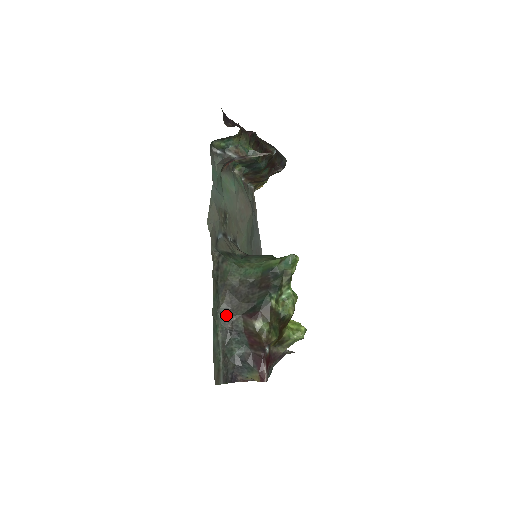
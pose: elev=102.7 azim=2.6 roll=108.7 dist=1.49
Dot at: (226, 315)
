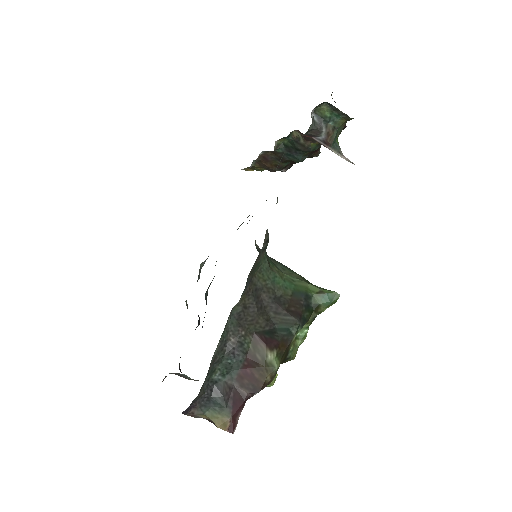
Dot at: (236, 322)
